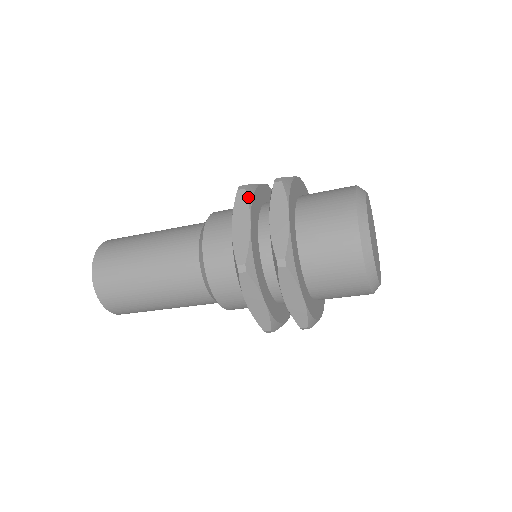
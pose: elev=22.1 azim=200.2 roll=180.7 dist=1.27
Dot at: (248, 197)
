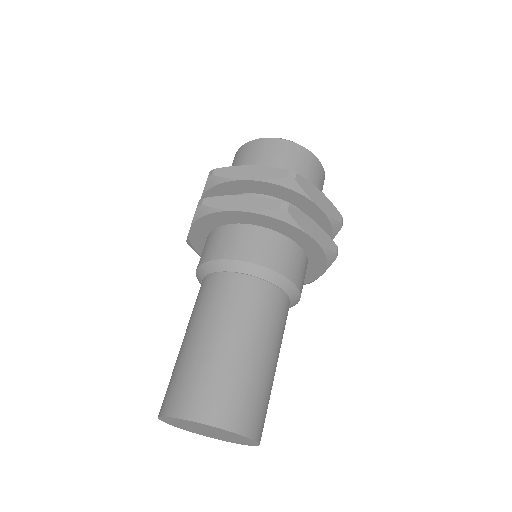
Dot at: occluded
